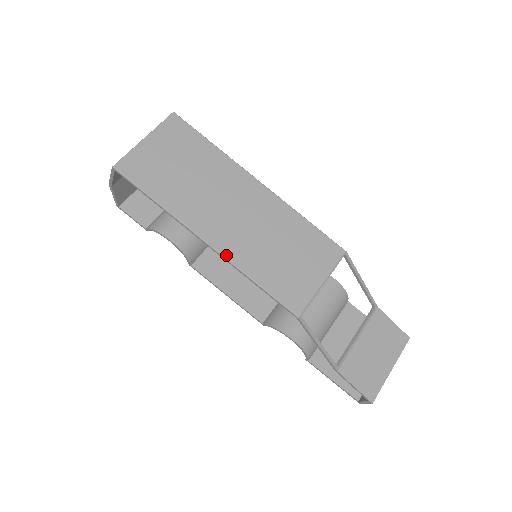
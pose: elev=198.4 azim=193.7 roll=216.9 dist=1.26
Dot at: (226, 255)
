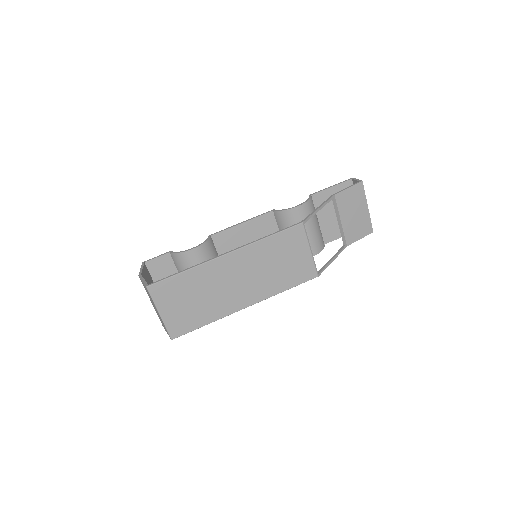
Dot at: (261, 300)
